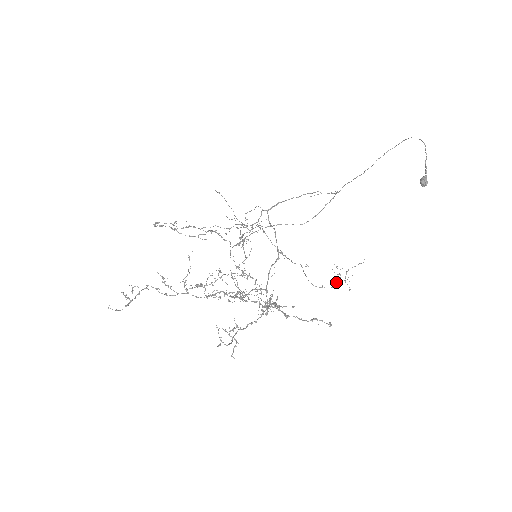
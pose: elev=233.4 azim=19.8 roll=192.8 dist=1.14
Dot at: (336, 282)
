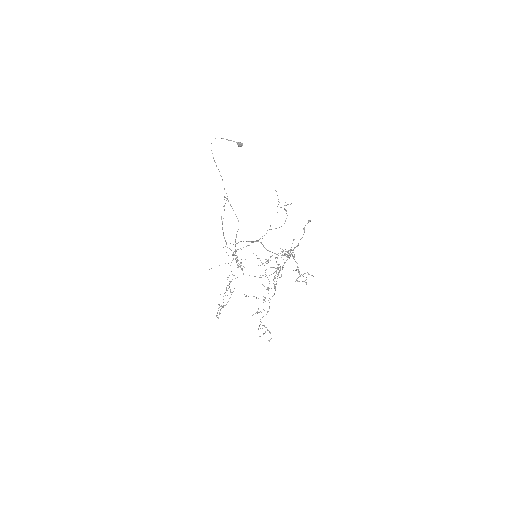
Dot at: occluded
